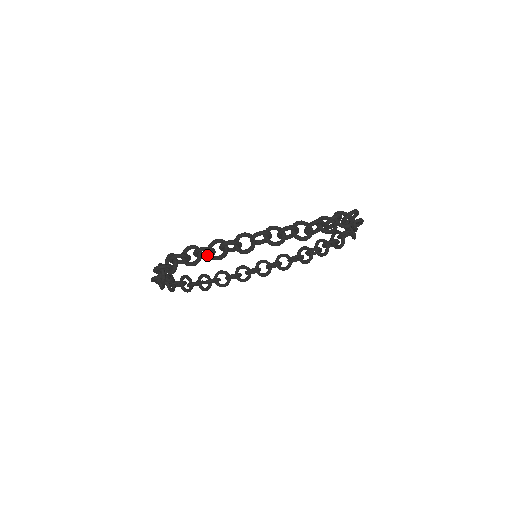
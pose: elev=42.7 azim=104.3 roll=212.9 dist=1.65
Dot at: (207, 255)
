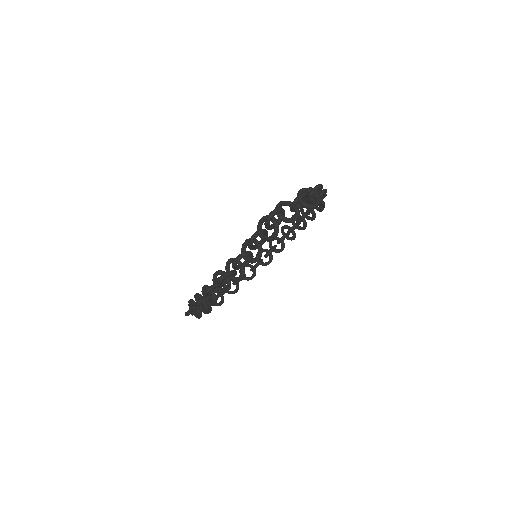
Dot at: occluded
